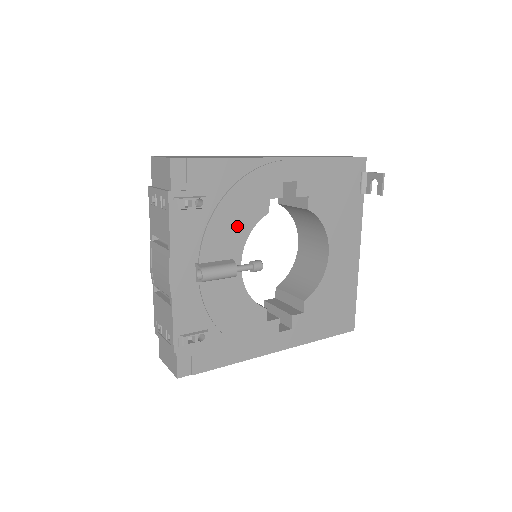
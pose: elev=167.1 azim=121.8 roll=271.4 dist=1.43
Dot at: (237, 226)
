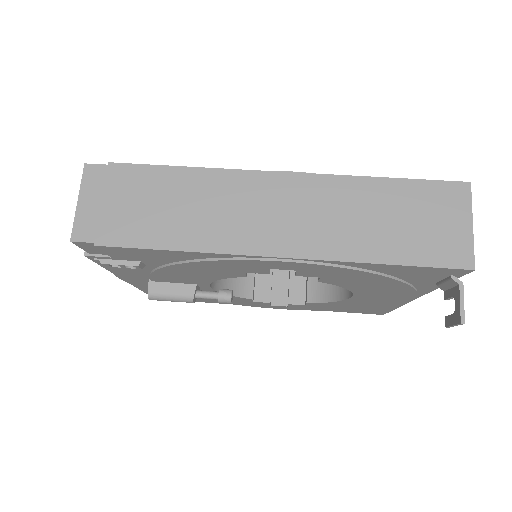
Dot at: (196, 276)
